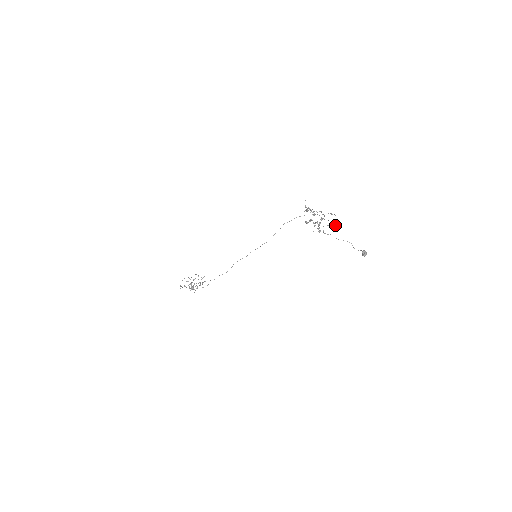
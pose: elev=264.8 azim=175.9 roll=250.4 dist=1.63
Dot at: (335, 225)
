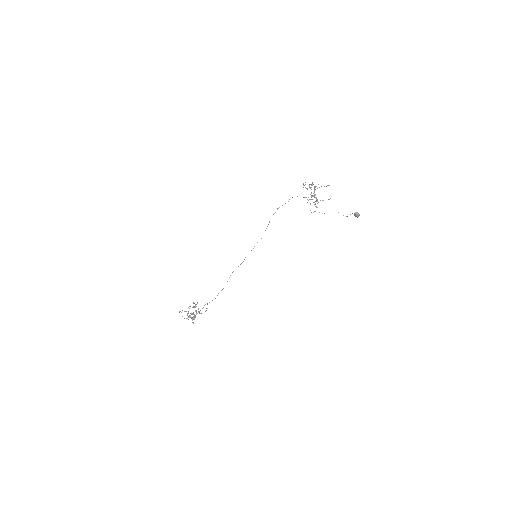
Dot at: occluded
